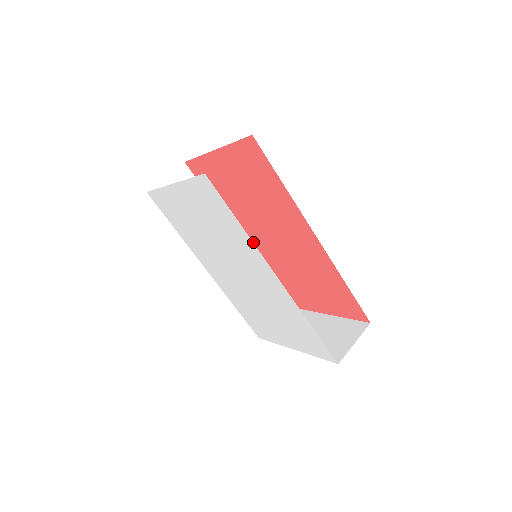
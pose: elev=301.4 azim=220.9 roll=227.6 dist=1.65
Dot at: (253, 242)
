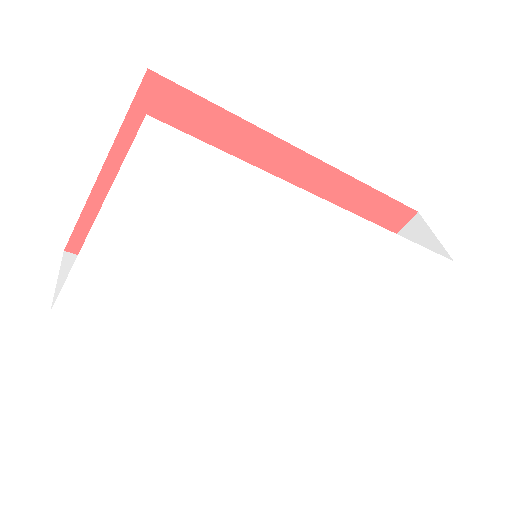
Dot at: occluded
